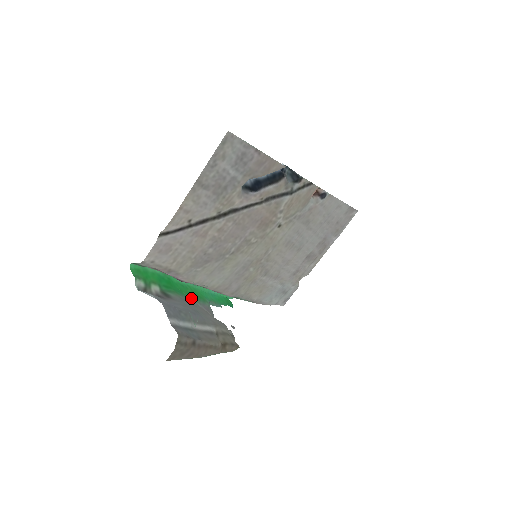
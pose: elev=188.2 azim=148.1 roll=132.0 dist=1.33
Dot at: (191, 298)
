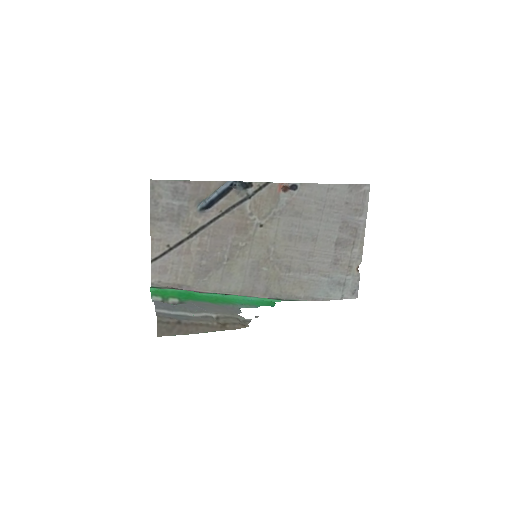
Dot at: (212, 303)
